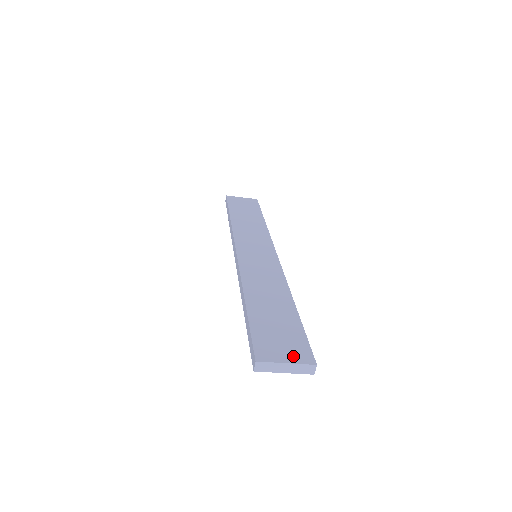
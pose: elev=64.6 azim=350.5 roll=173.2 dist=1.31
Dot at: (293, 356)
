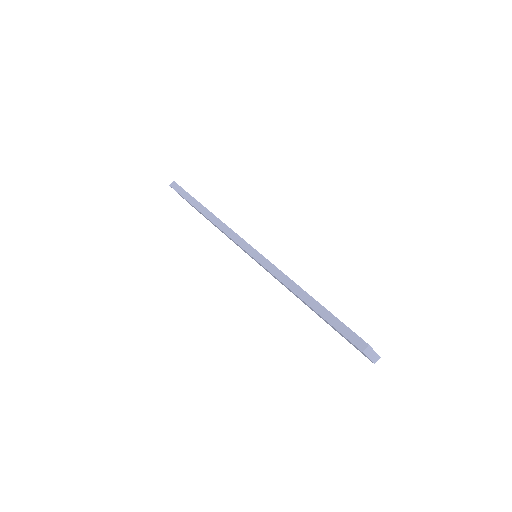
Dot at: occluded
